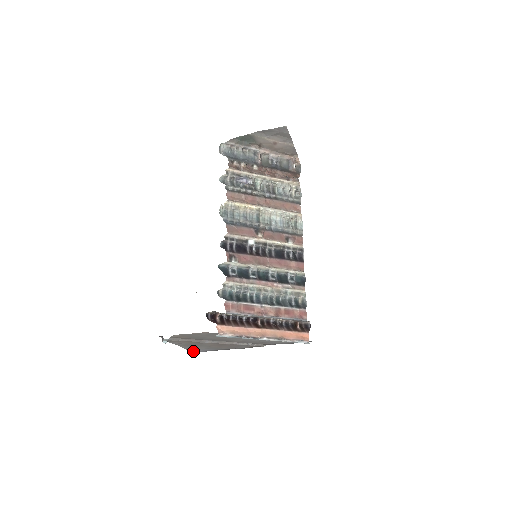
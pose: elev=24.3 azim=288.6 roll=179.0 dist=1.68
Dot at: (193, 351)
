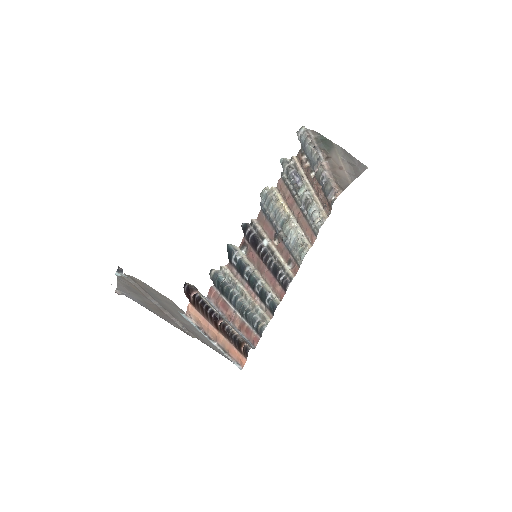
Dot at: (119, 290)
